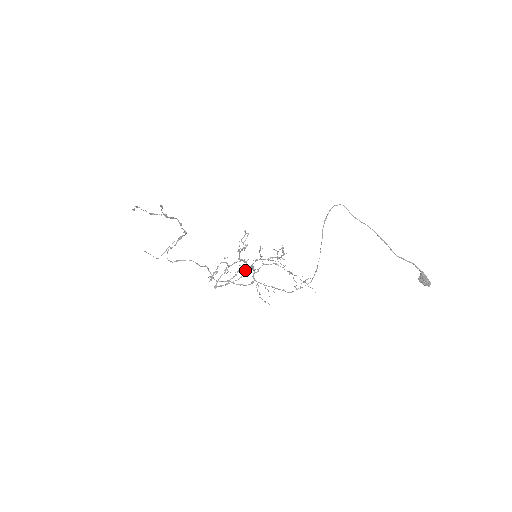
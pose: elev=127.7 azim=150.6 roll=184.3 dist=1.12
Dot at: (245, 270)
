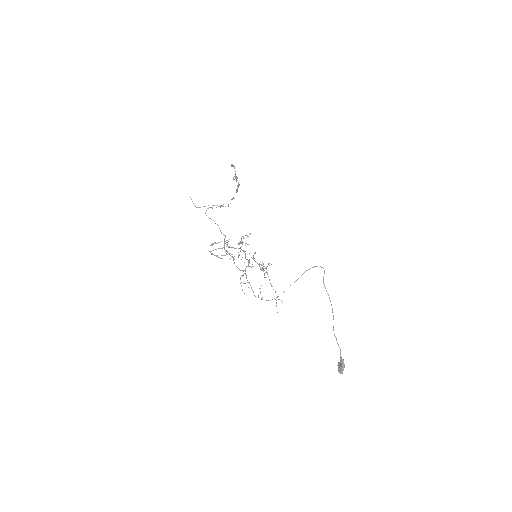
Dot at: occluded
